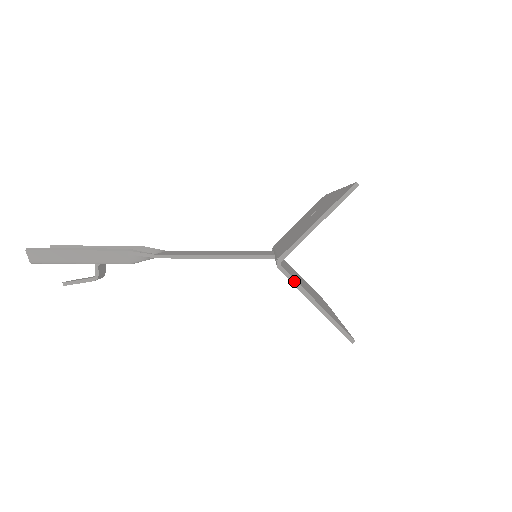
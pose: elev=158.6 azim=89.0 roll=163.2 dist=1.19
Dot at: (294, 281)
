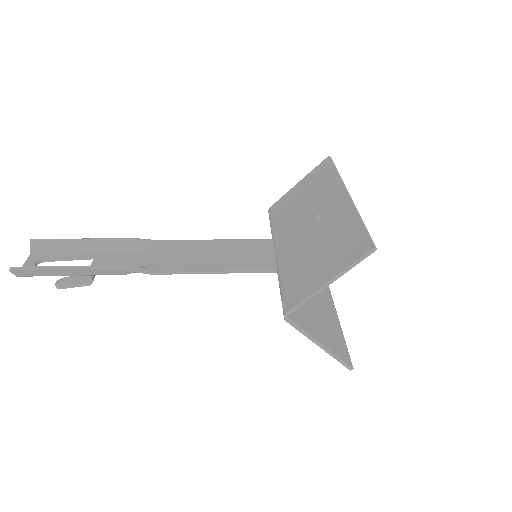
Dot at: (300, 329)
